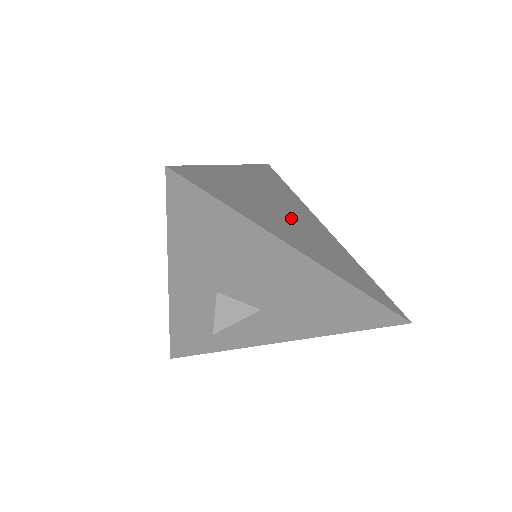
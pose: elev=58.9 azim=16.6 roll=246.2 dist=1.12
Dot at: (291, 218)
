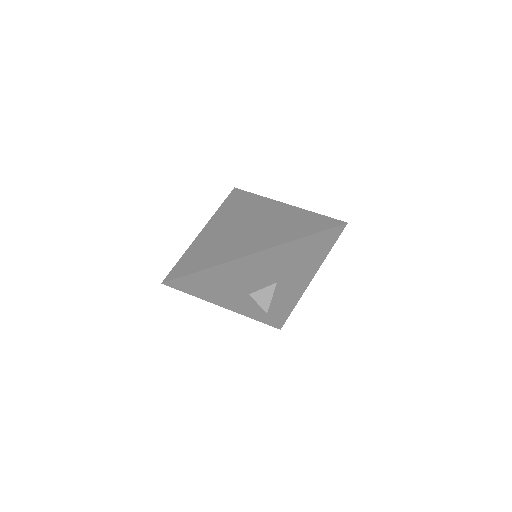
Dot at: (247, 228)
